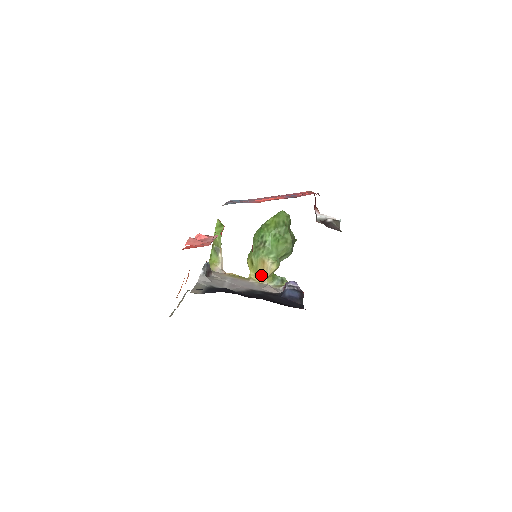
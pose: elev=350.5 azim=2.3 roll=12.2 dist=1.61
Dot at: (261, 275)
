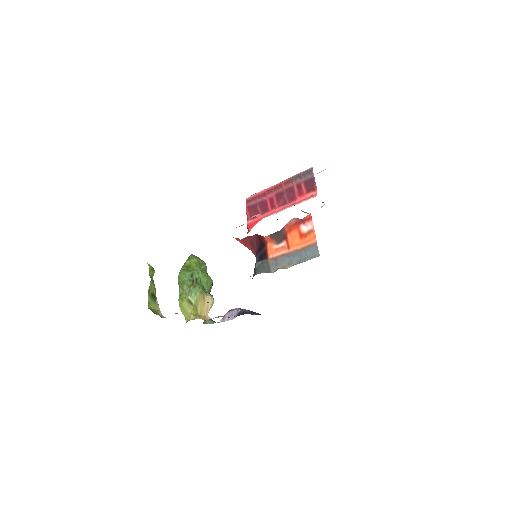
Dot at: (201, 313)
